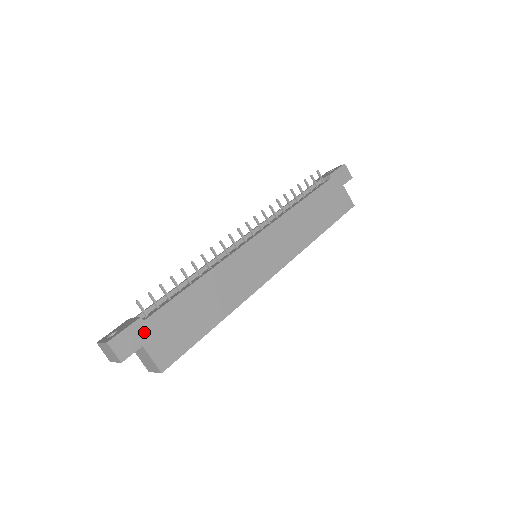
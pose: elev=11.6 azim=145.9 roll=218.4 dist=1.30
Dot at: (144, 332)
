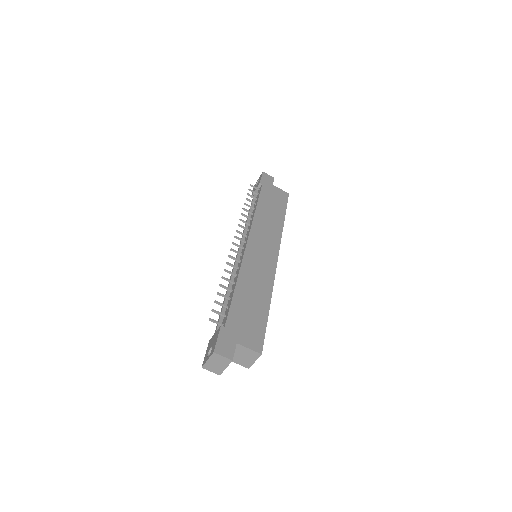
Dot at: (230, 334)
